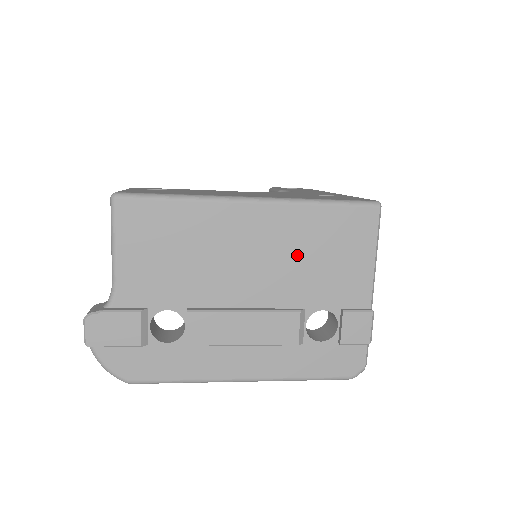
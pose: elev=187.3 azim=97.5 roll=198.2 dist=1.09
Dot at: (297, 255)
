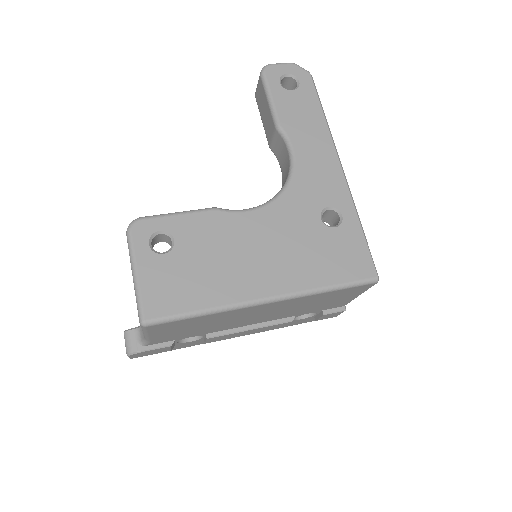
Dot at: (298, 307)
